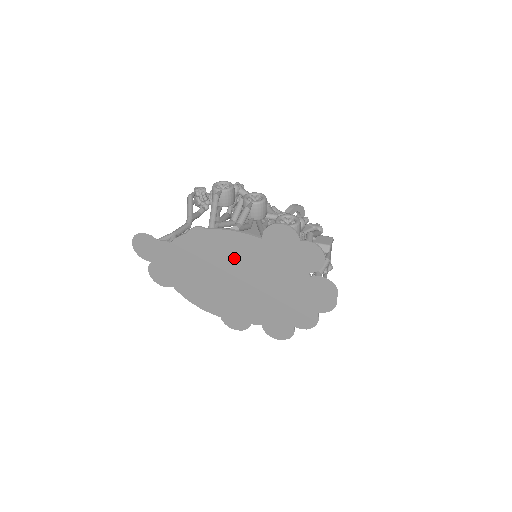
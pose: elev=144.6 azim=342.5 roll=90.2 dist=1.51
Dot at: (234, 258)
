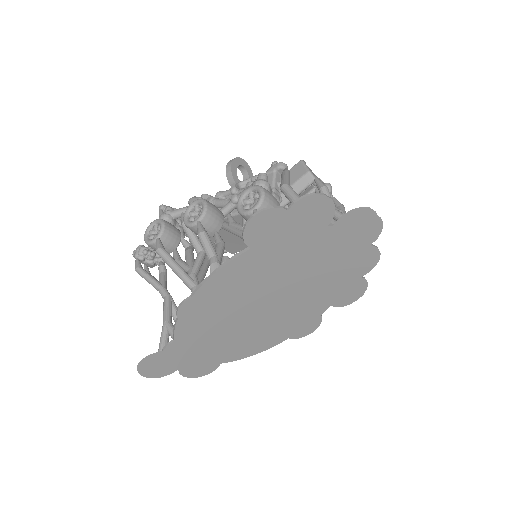
Dot at: (244, 290)
